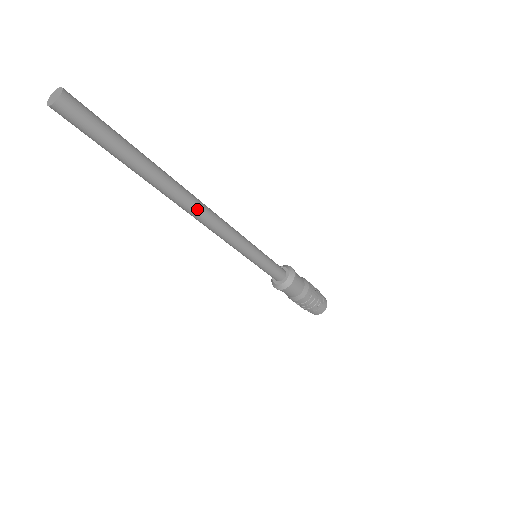
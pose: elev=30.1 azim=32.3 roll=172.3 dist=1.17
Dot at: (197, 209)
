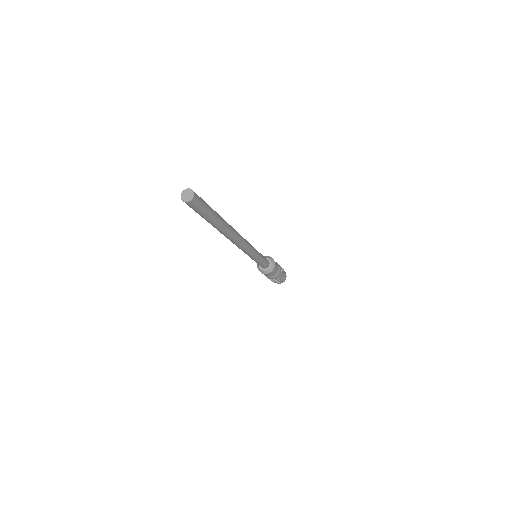
Dot at: (235, 240)
